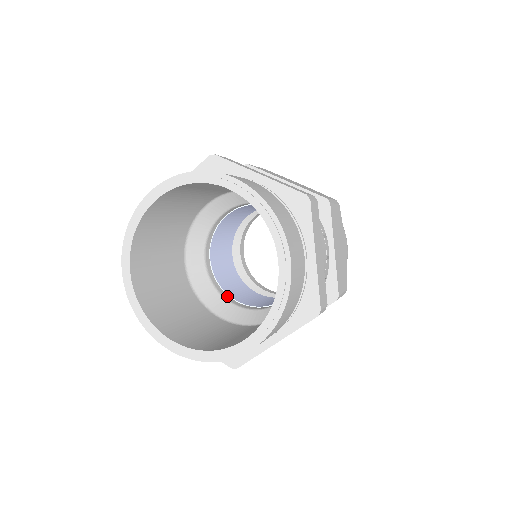
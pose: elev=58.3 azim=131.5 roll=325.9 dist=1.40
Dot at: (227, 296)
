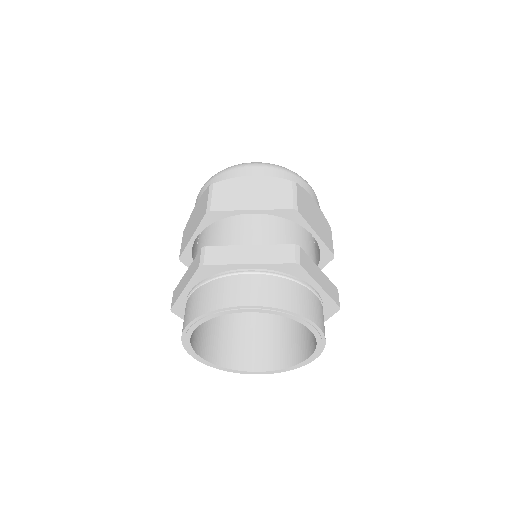
Dot at: occluded
